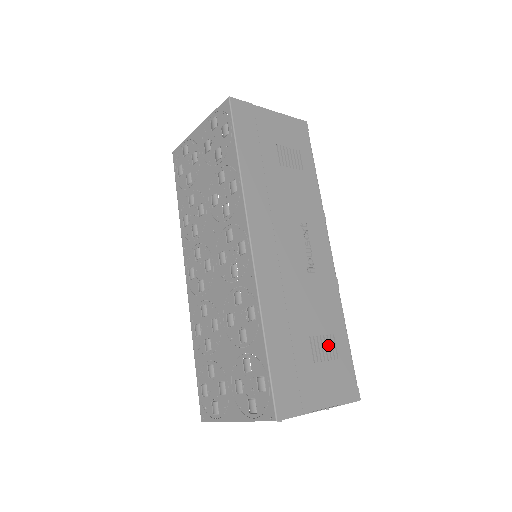
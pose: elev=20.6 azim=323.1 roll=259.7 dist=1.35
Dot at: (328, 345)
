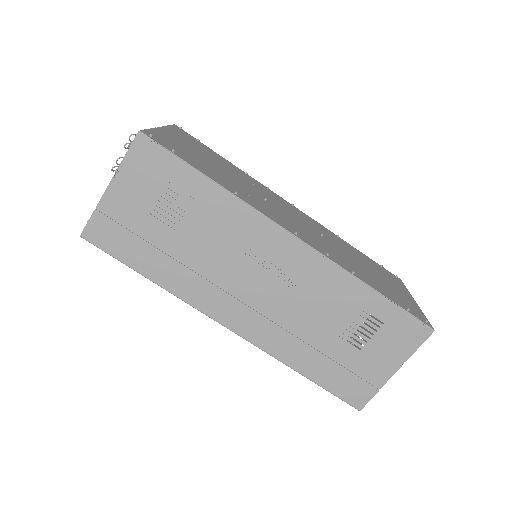
Dot at: (378, 285)
